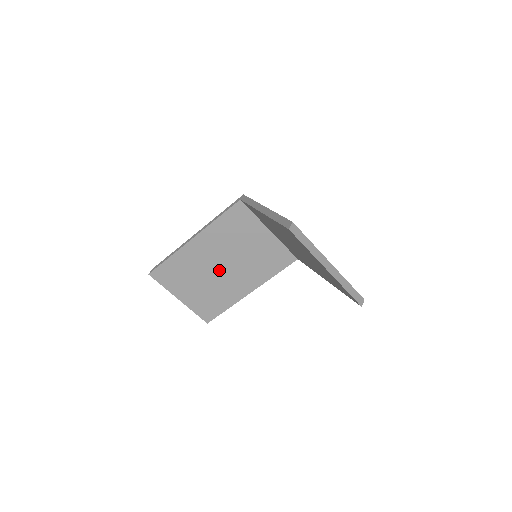
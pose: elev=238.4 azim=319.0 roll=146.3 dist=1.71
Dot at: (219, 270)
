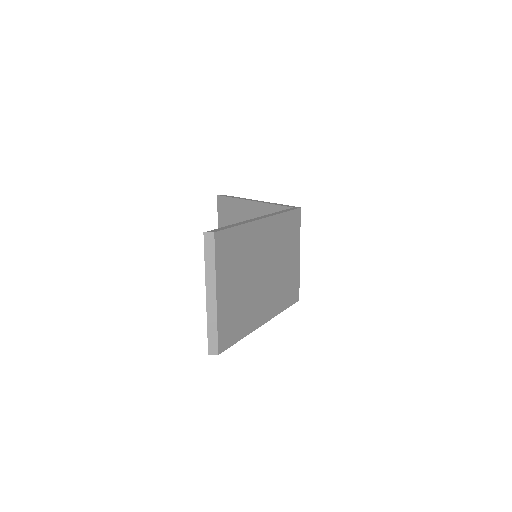
Dot at: occluded
